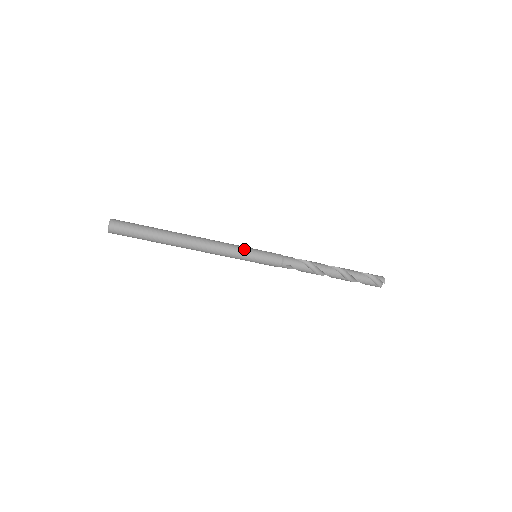
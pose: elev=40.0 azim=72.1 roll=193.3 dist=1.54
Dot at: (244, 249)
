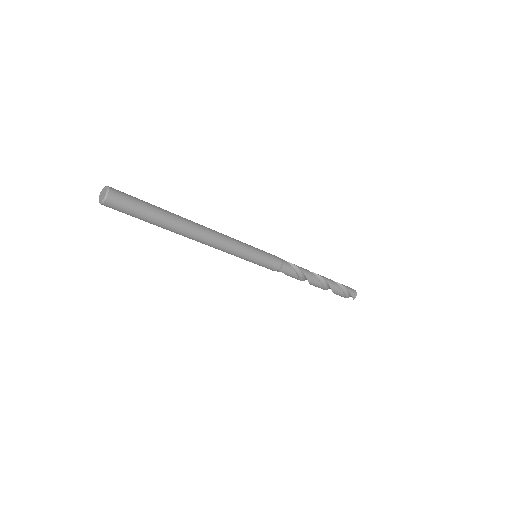
Dot at: (248, 253)
